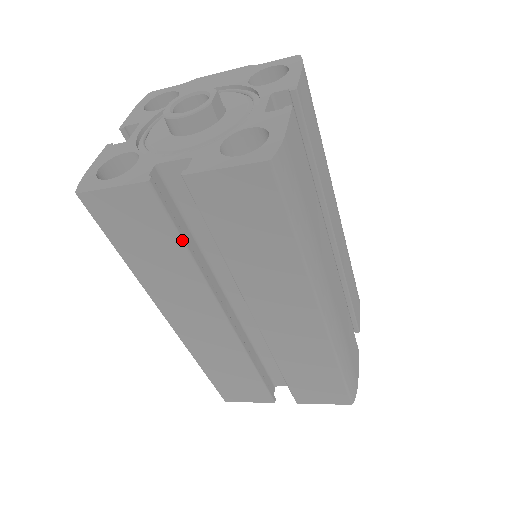
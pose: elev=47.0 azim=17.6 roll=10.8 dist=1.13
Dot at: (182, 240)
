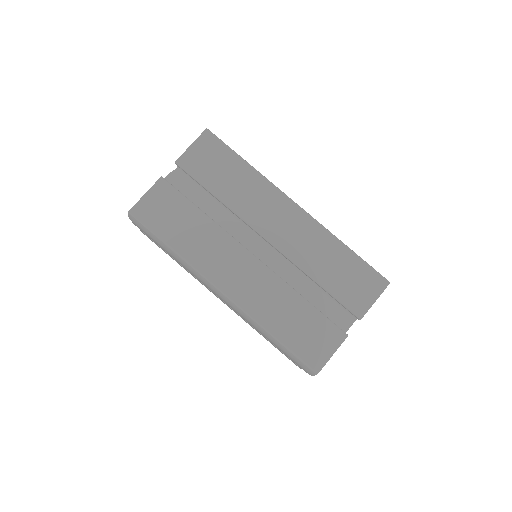
Dot at: (194, 205)
